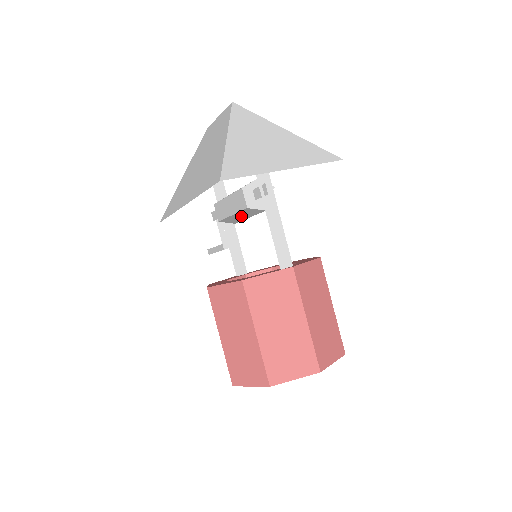
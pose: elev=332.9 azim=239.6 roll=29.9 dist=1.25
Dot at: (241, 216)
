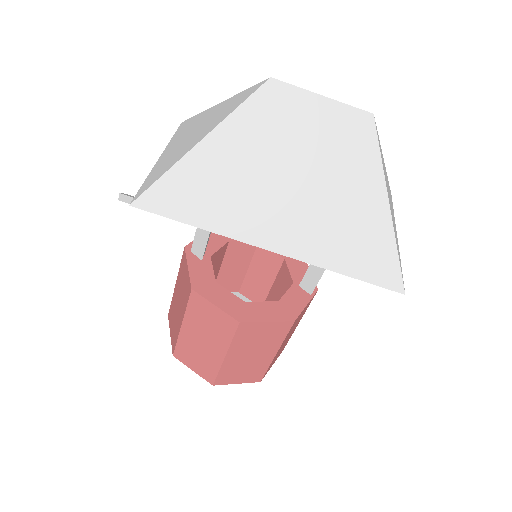
Dot at: occluded
